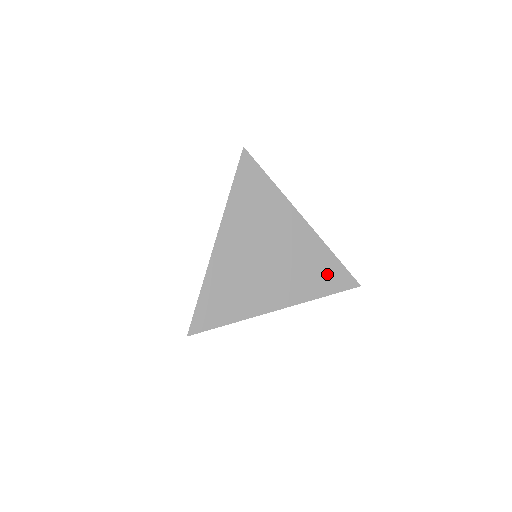
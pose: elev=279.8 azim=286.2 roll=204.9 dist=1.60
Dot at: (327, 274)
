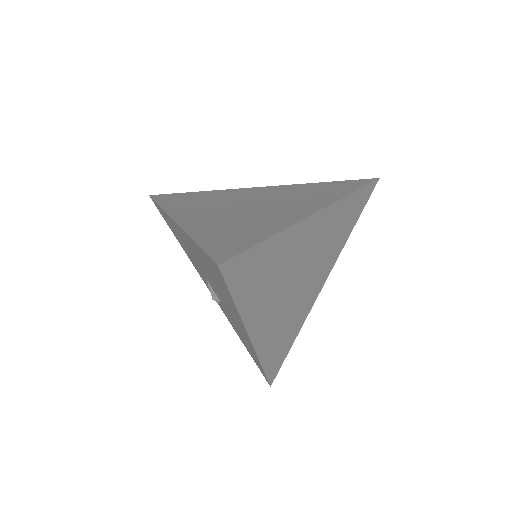
Dot at: (332, 187)
